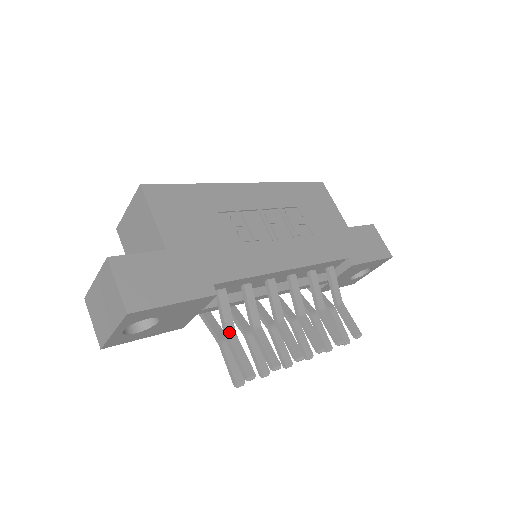
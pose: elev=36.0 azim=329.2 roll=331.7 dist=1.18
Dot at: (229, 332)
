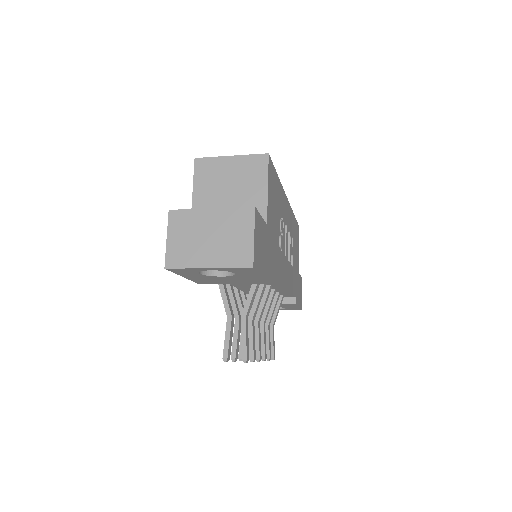
Dot at: (247, 314)
